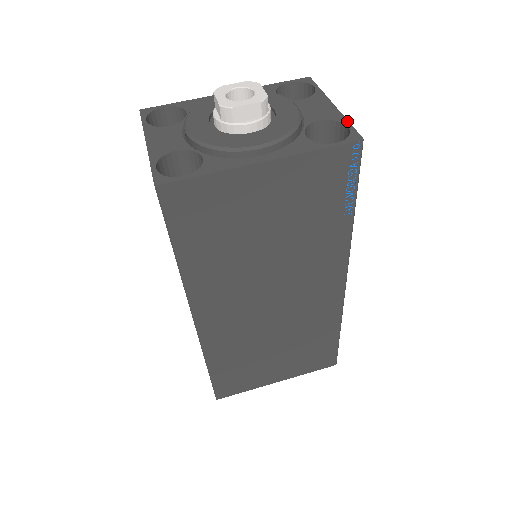
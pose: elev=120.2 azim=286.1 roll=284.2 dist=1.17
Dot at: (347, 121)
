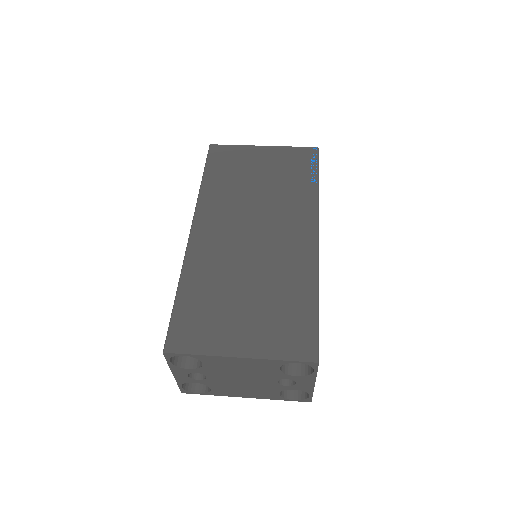
Dot at: occluded
